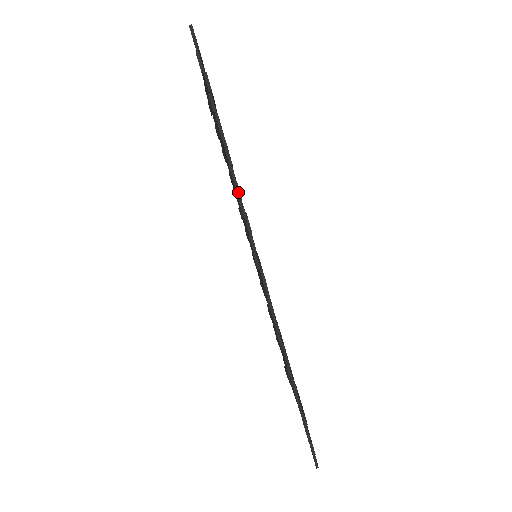
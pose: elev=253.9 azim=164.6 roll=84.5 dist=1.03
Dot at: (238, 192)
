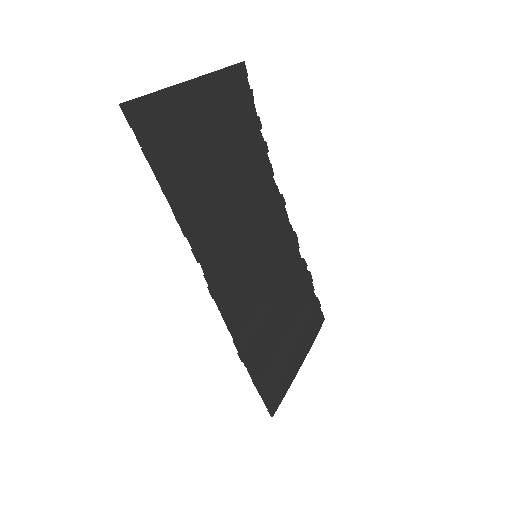
Dot at: (190, 243)
